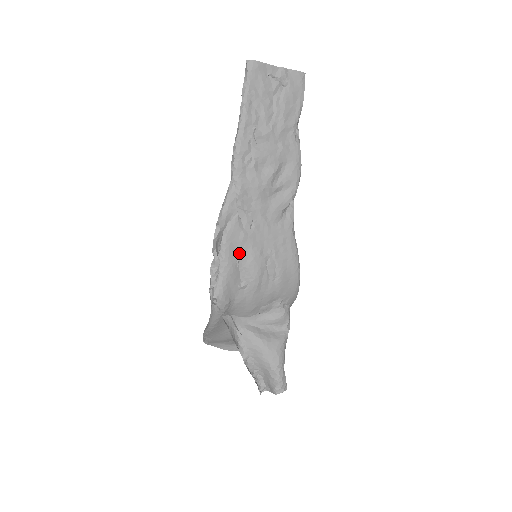
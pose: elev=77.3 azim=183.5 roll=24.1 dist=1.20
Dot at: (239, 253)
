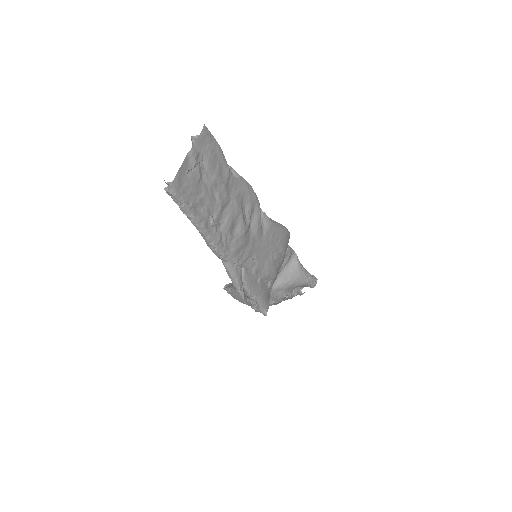
Dot at: (259, 281)
